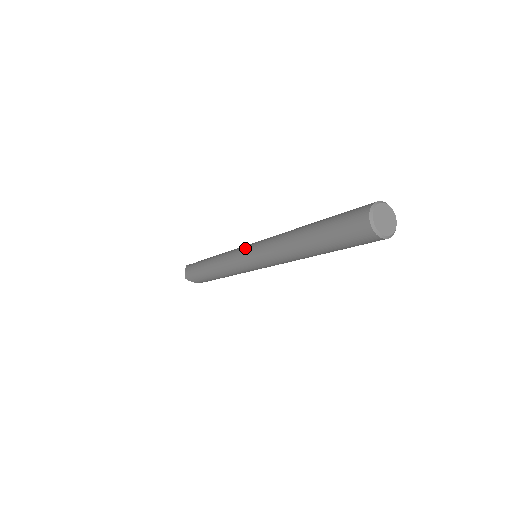
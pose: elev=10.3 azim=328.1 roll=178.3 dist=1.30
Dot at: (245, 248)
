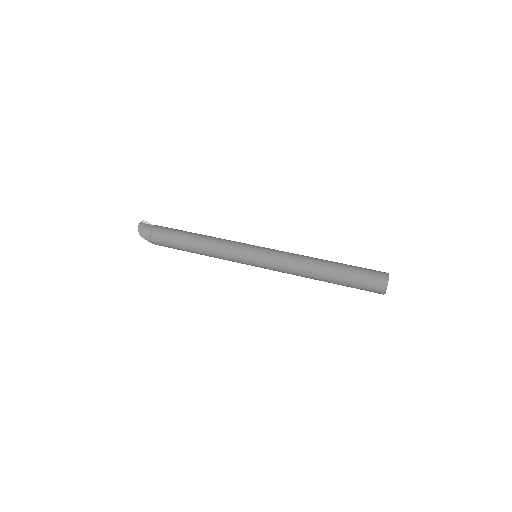
Dot at: (252, 265)
